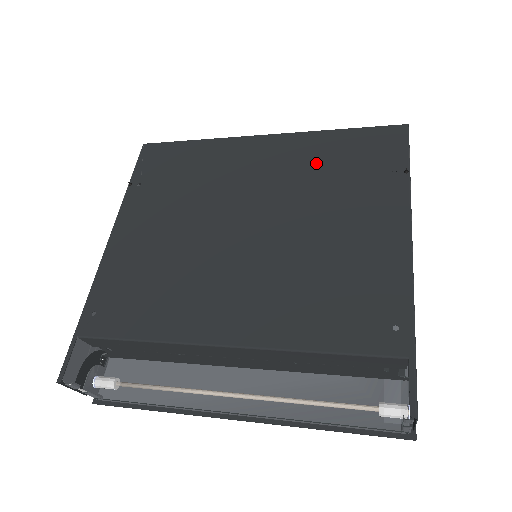
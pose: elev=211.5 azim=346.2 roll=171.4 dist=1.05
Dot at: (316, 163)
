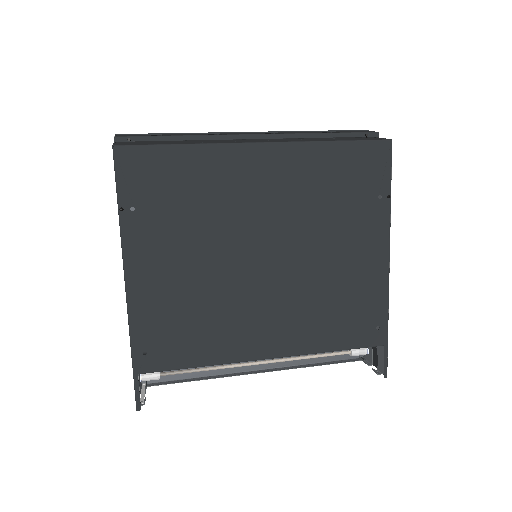
Dot at: (317, 185)
